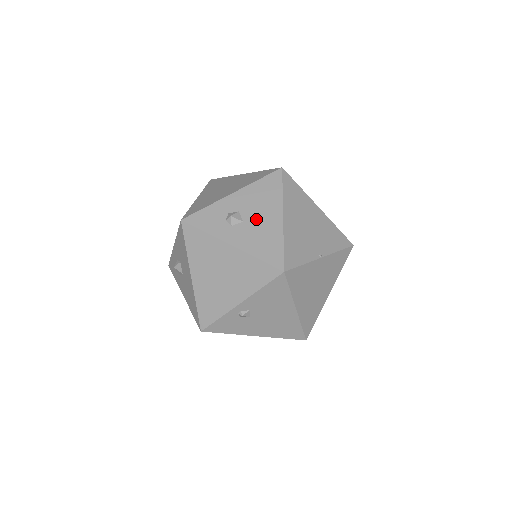
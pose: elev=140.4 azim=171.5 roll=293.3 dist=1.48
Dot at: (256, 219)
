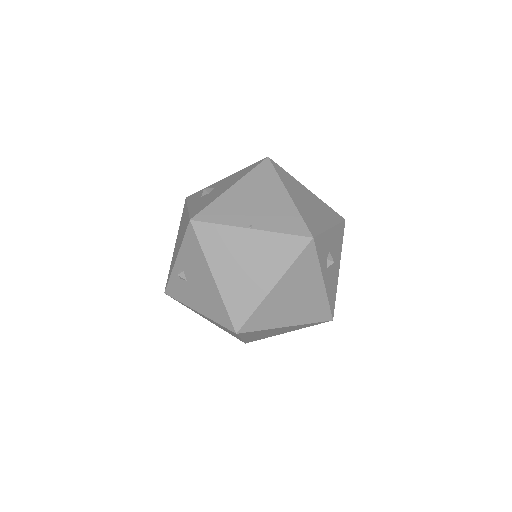
Dot at: (217, 190)
